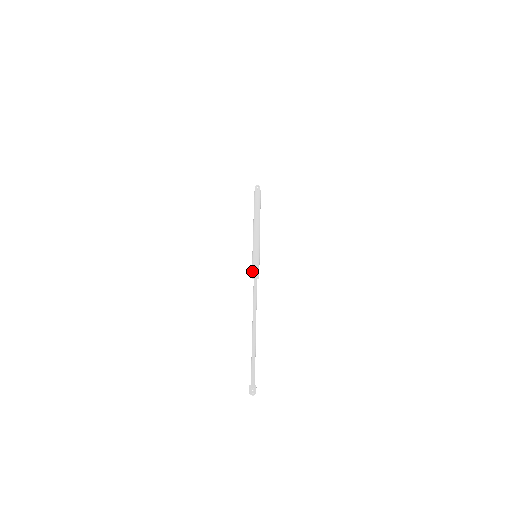
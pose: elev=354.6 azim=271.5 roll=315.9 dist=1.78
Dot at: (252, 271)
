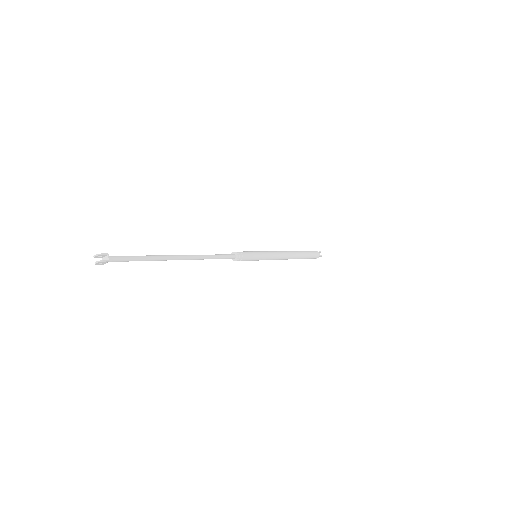
Dot at: occluded
